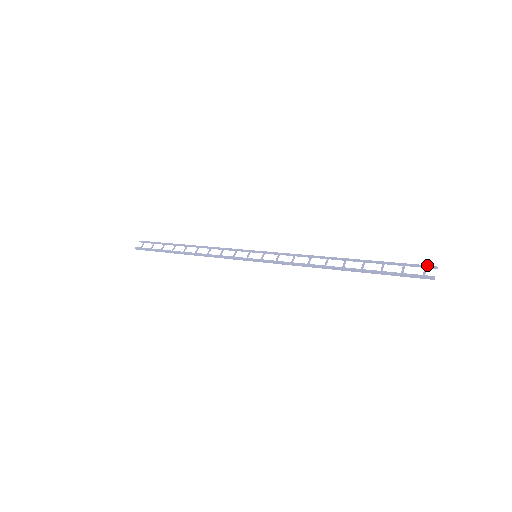
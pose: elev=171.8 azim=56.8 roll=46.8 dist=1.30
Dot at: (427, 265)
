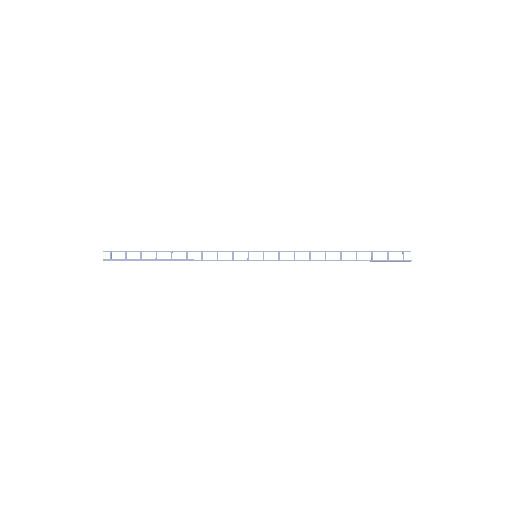
Dot at: (404, 251)
